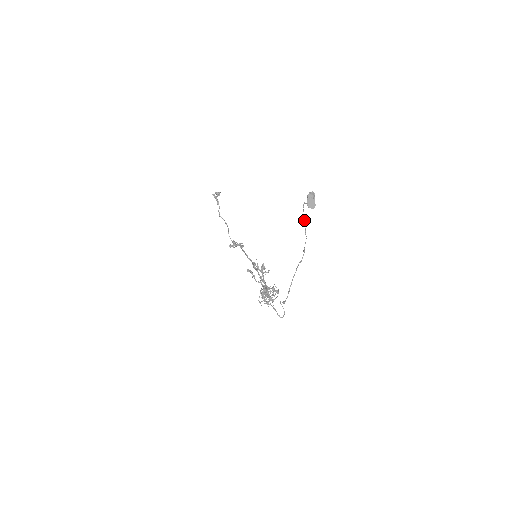
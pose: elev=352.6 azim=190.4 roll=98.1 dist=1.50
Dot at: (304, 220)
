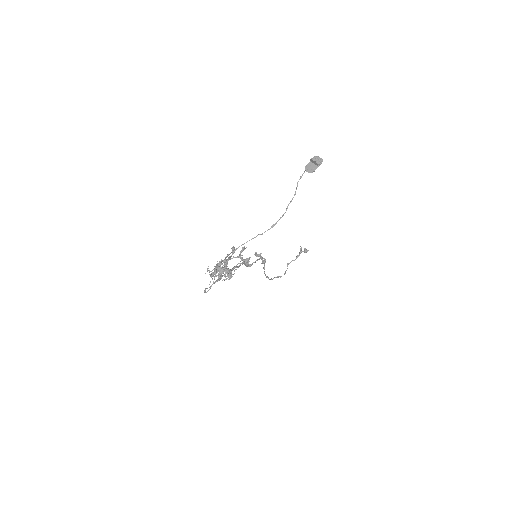
Dot at: (296, 189)
